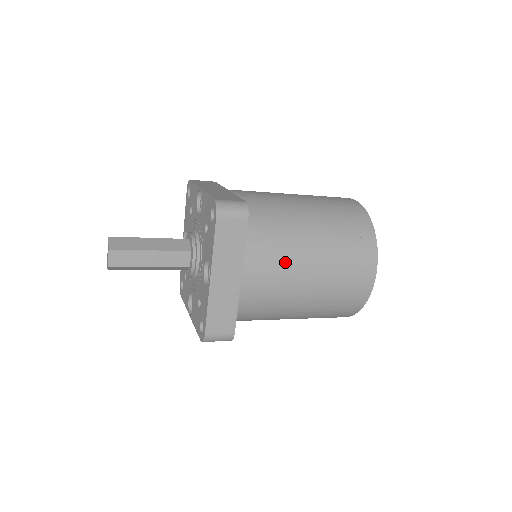
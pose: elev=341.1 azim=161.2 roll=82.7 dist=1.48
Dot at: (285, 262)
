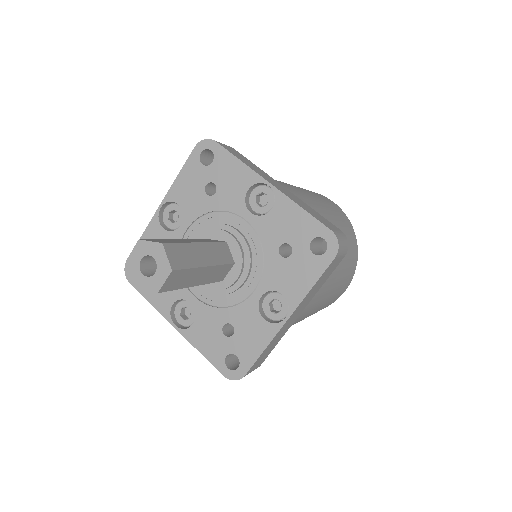
Dot at: (326, 290)
